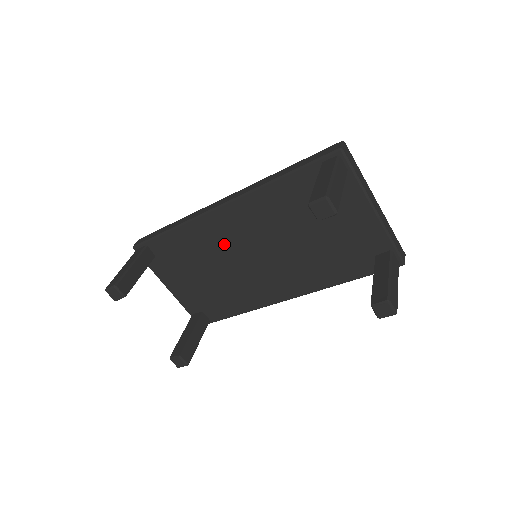
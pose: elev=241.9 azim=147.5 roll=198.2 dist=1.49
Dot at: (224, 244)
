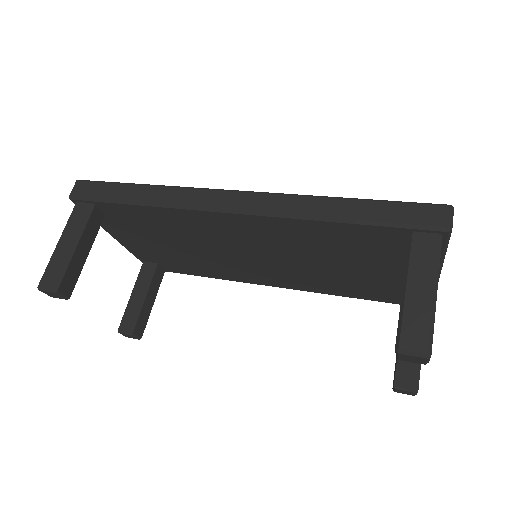
Dot at: (217, 237)
